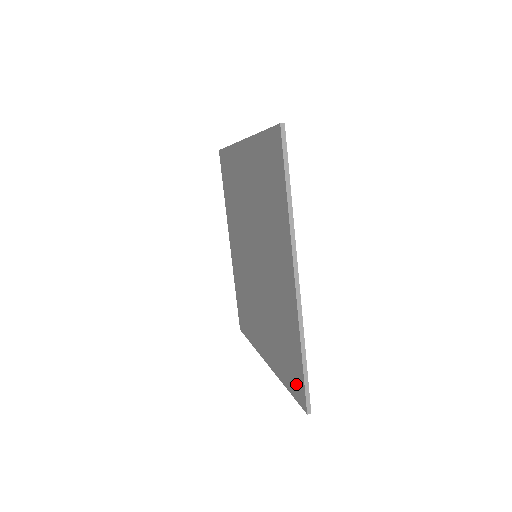
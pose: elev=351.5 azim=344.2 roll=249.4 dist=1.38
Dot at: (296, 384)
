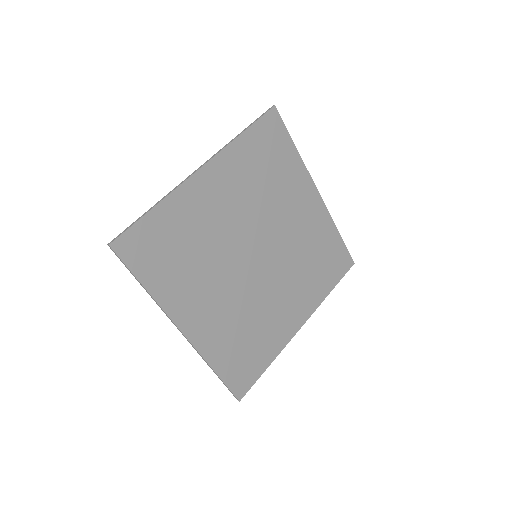
Dot at: (241, 377)
